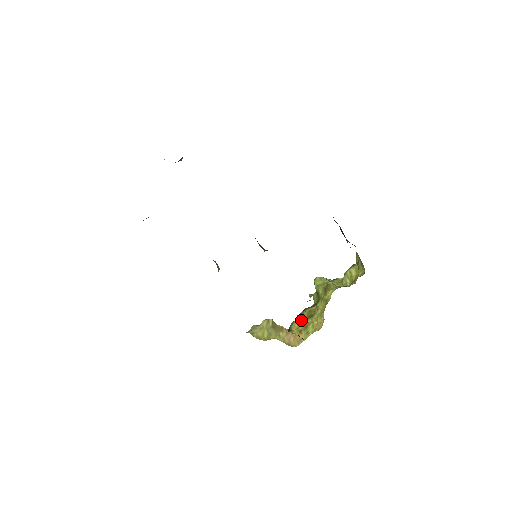
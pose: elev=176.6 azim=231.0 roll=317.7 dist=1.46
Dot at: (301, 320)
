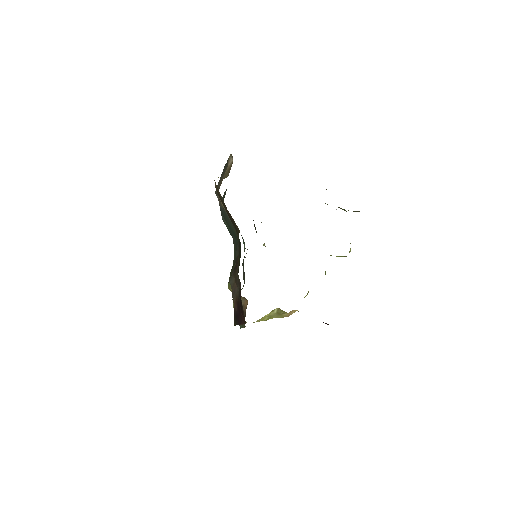
Dot at: occluded
